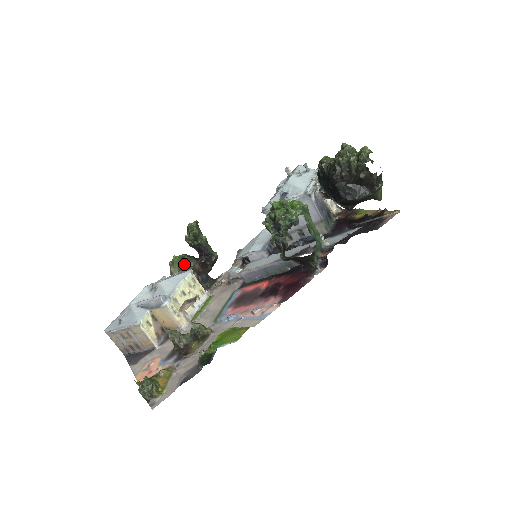
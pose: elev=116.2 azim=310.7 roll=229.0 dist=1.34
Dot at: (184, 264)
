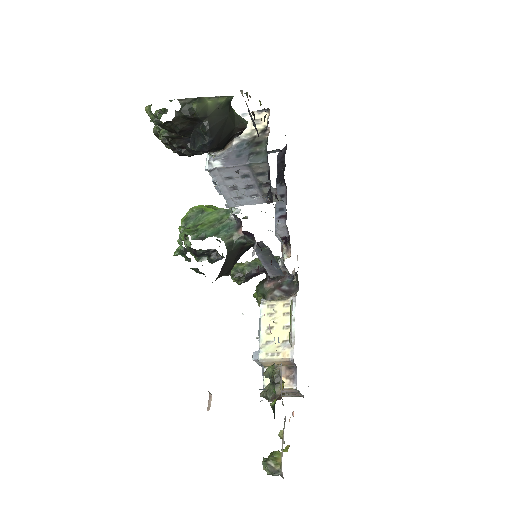
Dot at: (261, 295)
